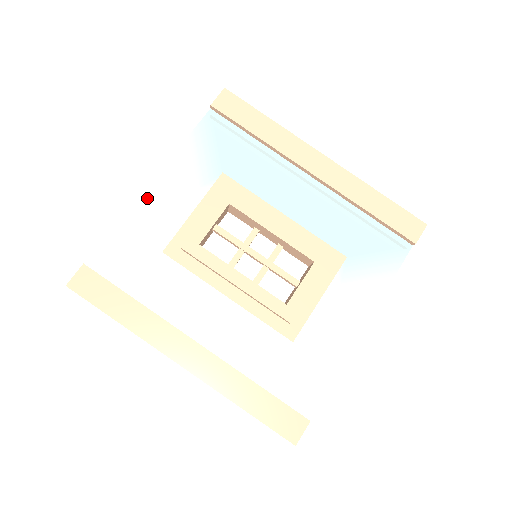
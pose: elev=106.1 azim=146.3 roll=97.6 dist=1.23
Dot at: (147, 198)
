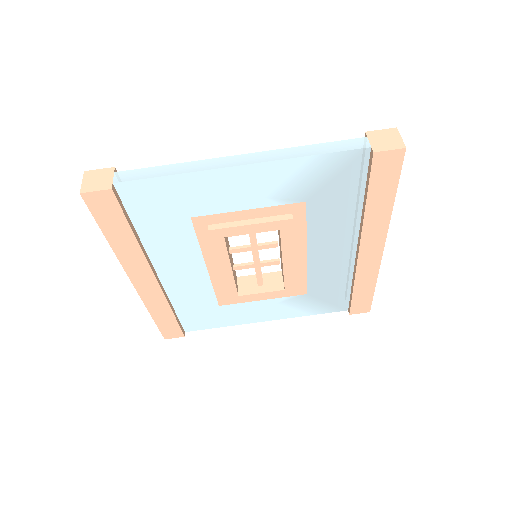
Dot at: (223, 174)
